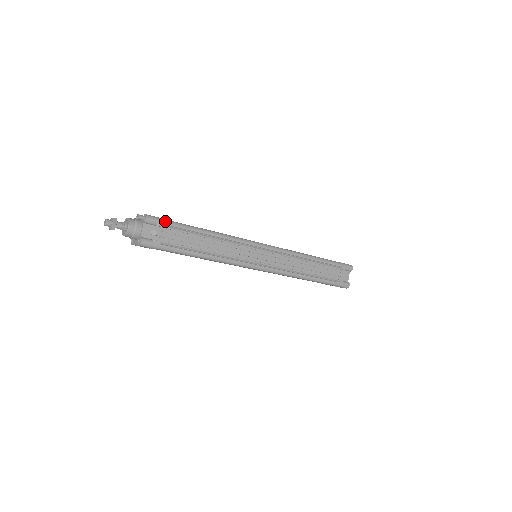
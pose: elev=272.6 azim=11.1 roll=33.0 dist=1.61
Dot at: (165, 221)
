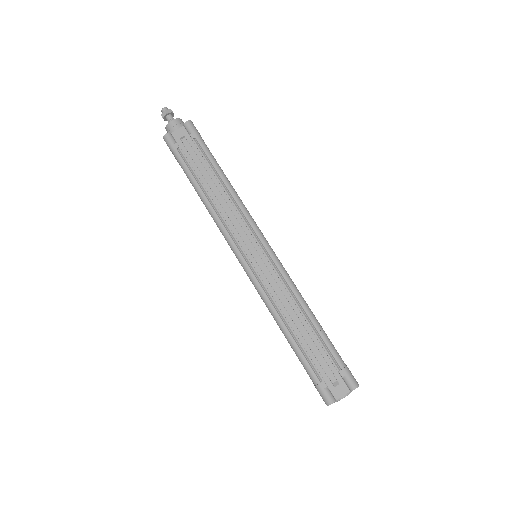
Dot at: (199, 137)
